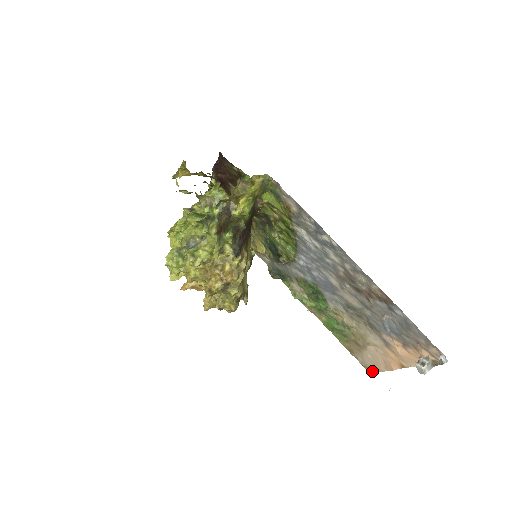
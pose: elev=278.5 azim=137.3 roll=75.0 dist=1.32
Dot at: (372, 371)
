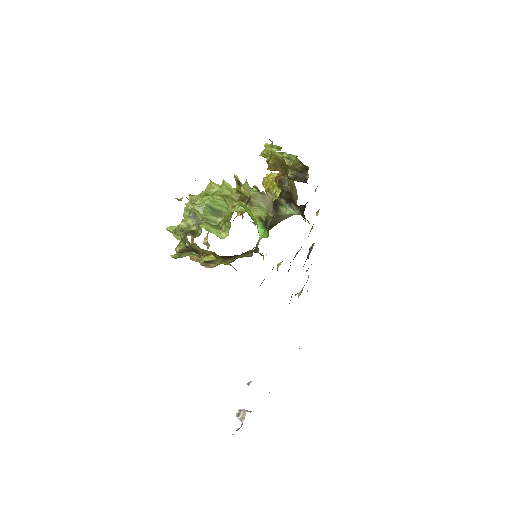
Dot at: occluded
